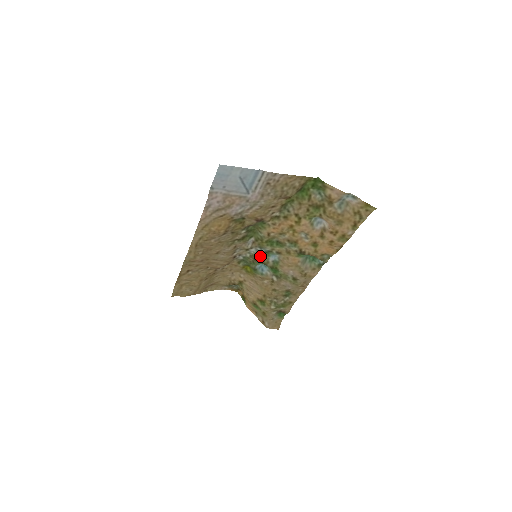
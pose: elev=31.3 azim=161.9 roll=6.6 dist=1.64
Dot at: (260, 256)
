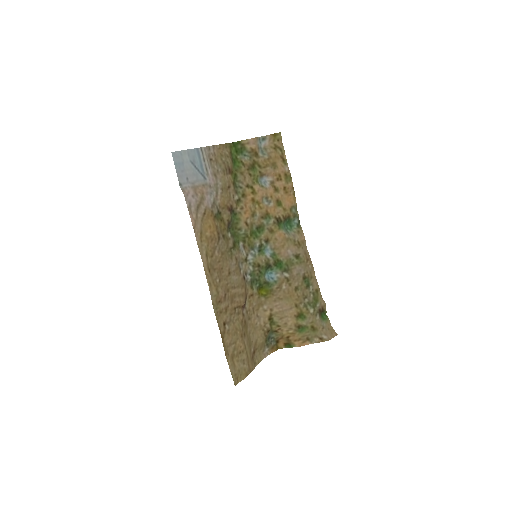
Dot at: (259, 258)
